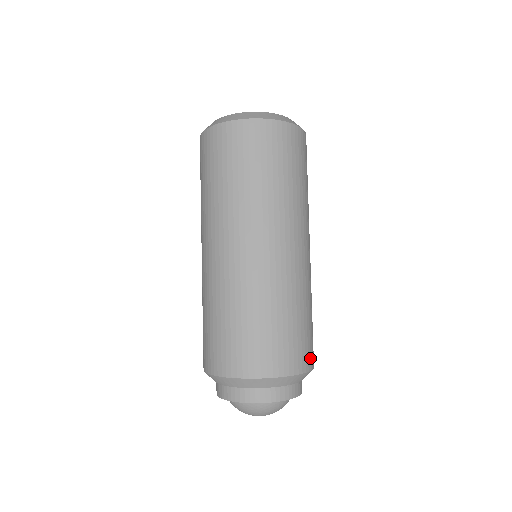
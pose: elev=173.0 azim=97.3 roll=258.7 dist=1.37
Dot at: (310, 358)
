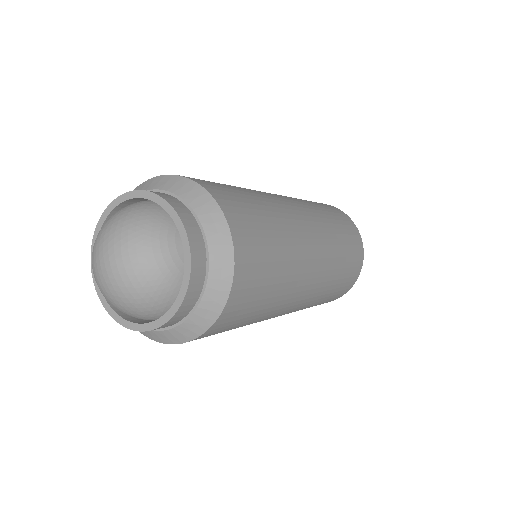
Dot at: (220, 195)
